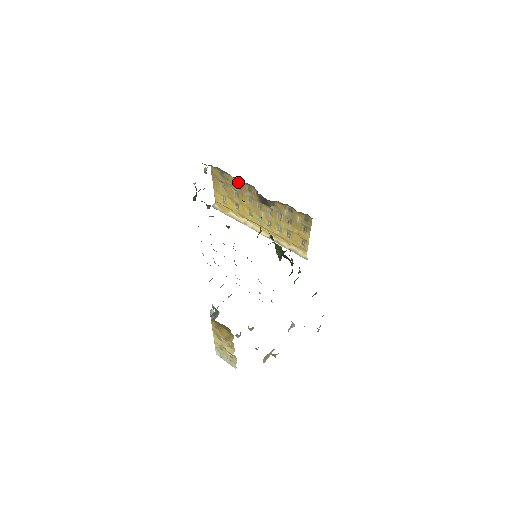
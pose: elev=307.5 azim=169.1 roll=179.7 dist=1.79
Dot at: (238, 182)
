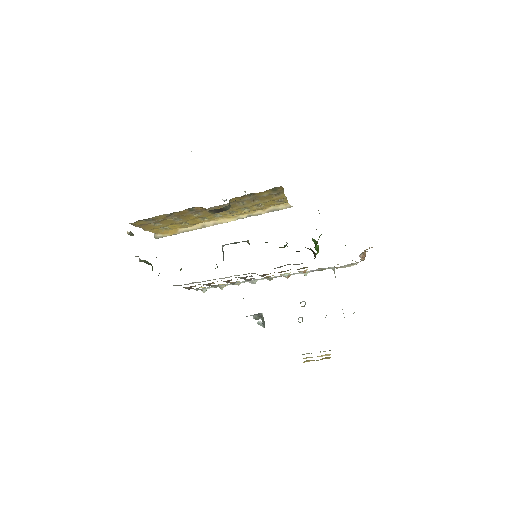
Dot at: (172, 214)
